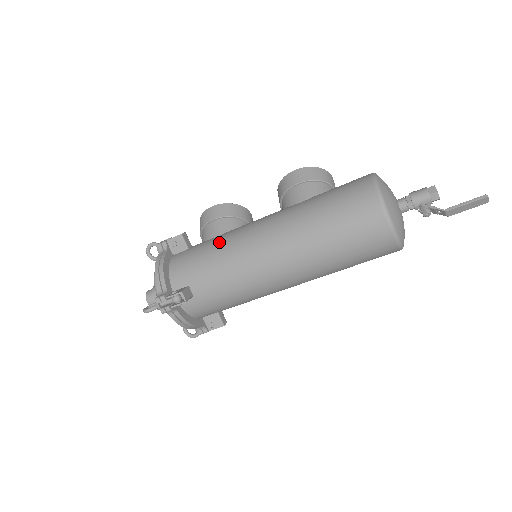
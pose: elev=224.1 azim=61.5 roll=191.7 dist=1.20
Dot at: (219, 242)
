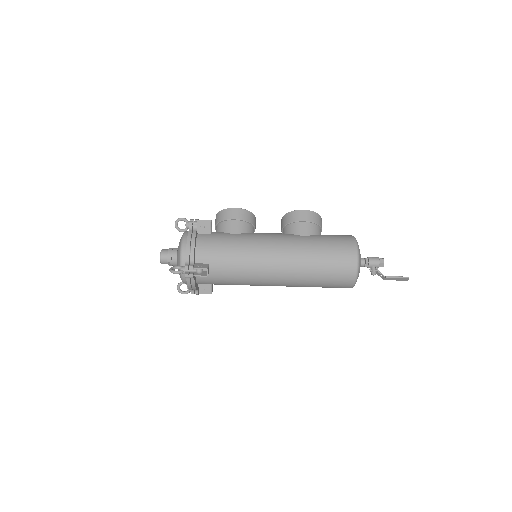
Dot at: (241, 241)
